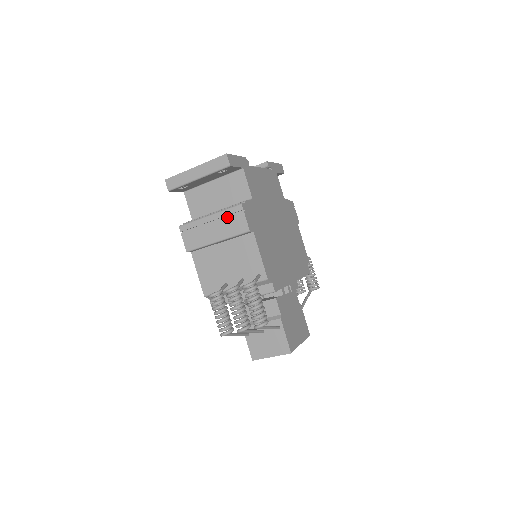
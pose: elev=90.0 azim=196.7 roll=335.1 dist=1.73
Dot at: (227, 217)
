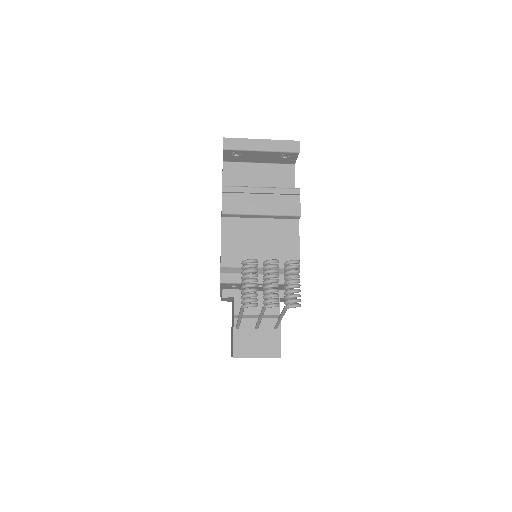
Dot at: (281, 195)
